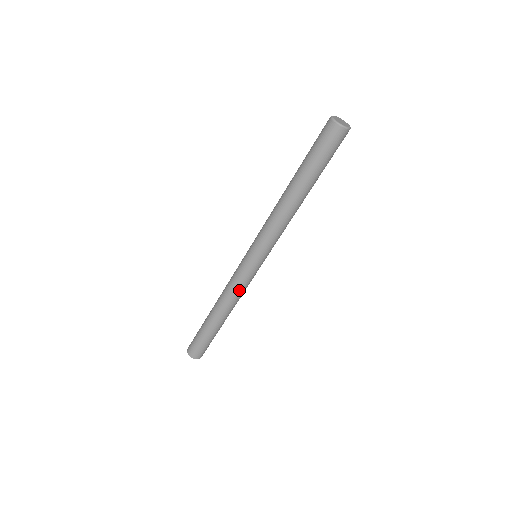
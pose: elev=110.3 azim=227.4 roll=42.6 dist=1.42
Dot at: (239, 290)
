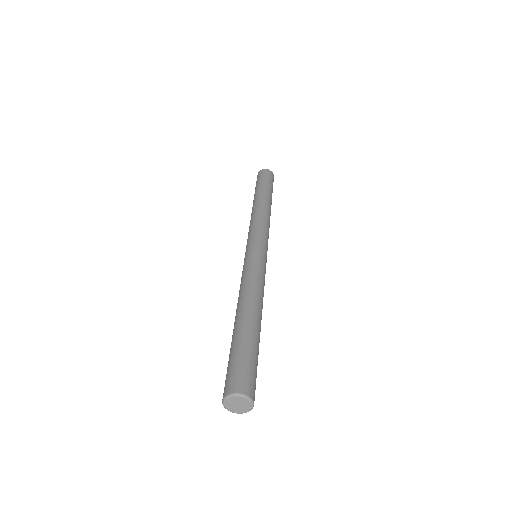
Dot at: occluded
